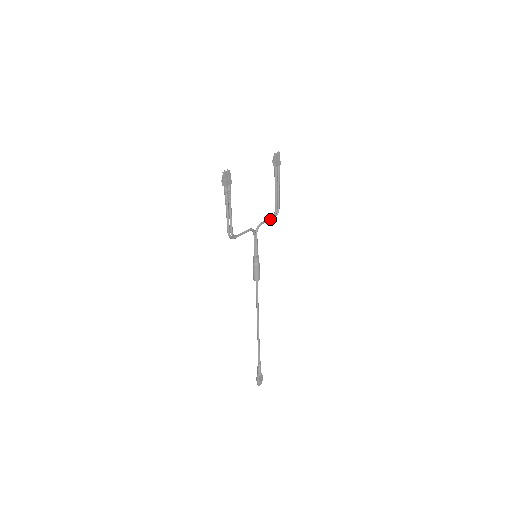
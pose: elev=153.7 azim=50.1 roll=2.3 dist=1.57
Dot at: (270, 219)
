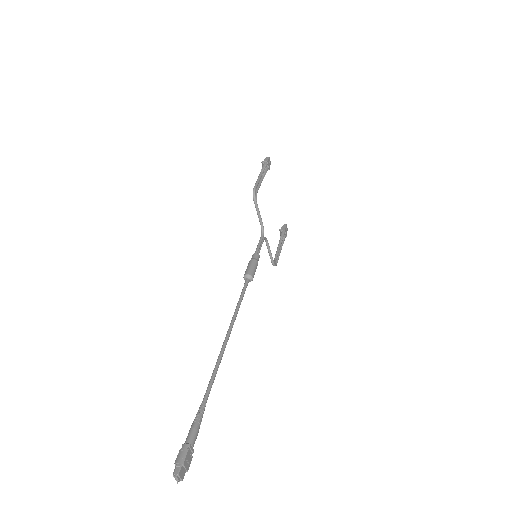
Dot at: (271, 254)
